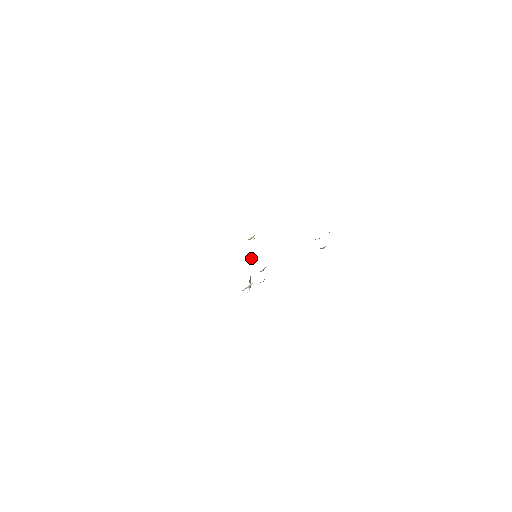
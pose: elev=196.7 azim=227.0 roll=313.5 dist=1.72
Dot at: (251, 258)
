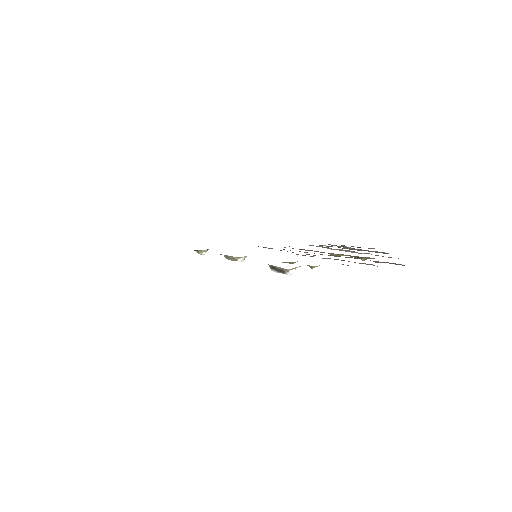
Dot at: (244, 258)
